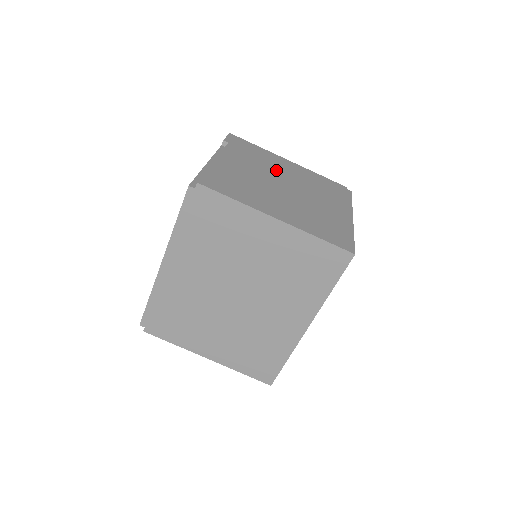
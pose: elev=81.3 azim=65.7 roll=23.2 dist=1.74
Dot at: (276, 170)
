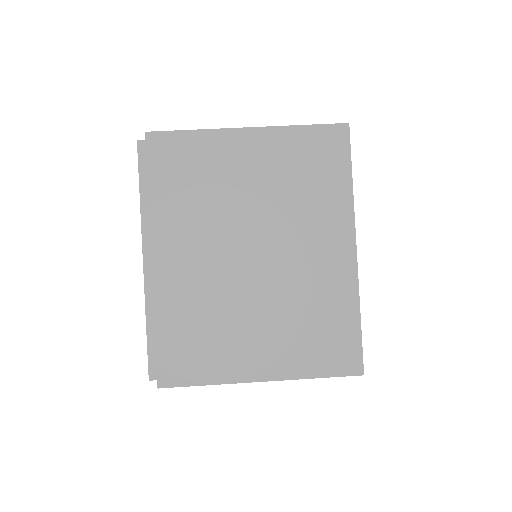
Dot at: occluded
